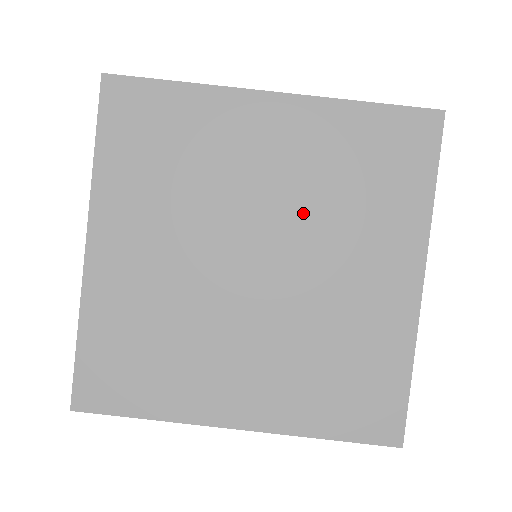
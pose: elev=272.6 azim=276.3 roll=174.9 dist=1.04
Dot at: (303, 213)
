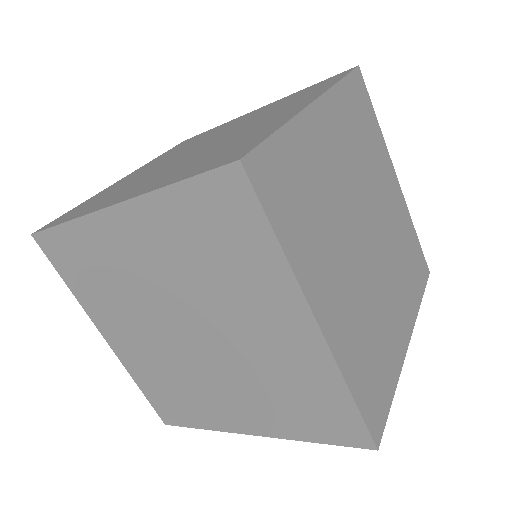
Dot at: (243, 361)
